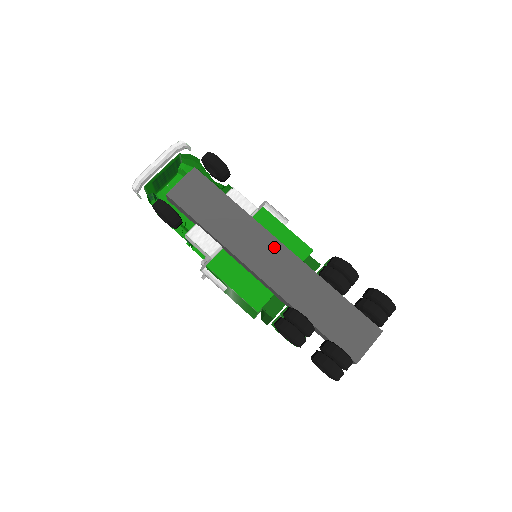
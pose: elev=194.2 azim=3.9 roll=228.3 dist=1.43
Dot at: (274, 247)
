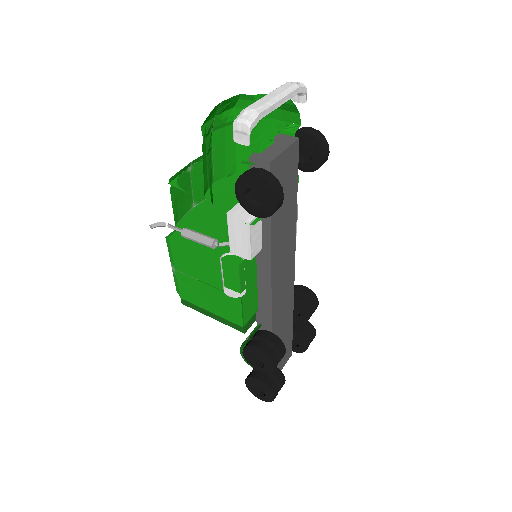
Dot at: (291, 267)
